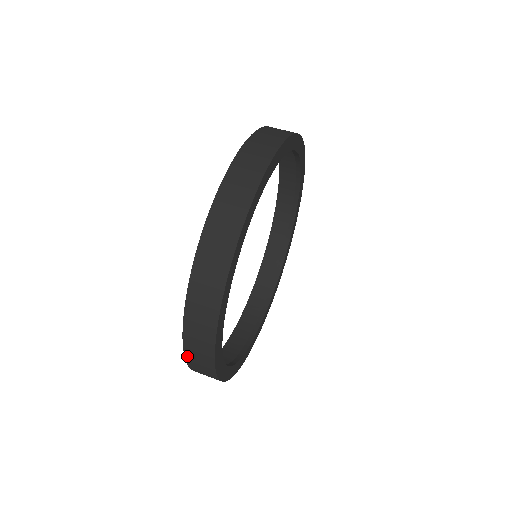
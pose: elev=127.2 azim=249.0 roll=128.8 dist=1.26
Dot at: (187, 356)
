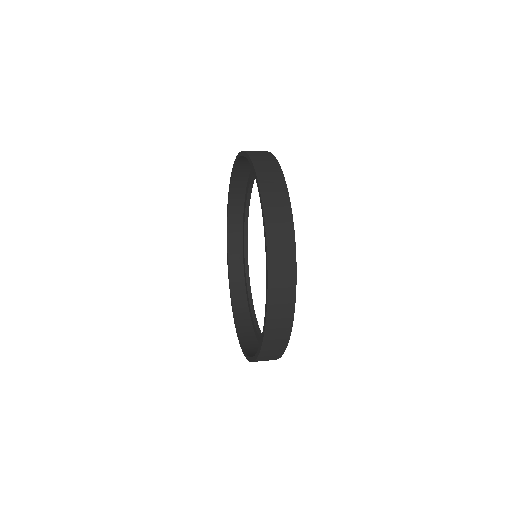
Dot at: (266, 335)
